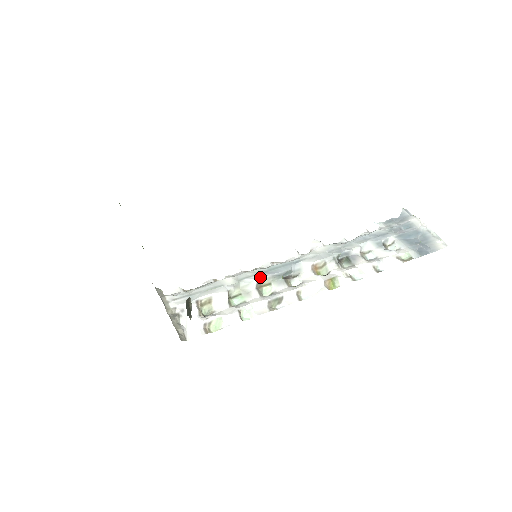
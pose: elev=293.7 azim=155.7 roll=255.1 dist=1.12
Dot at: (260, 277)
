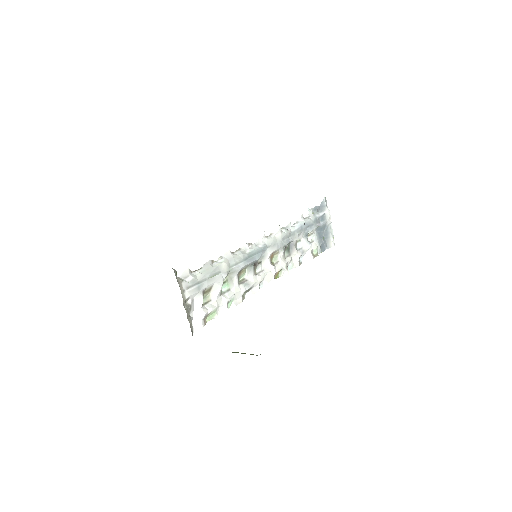
Dot at: (244, 266)
